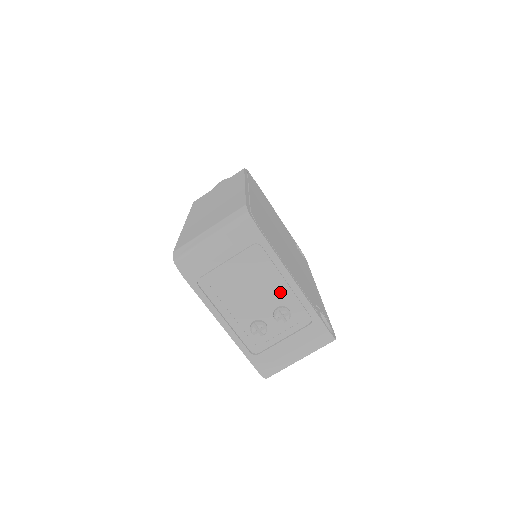
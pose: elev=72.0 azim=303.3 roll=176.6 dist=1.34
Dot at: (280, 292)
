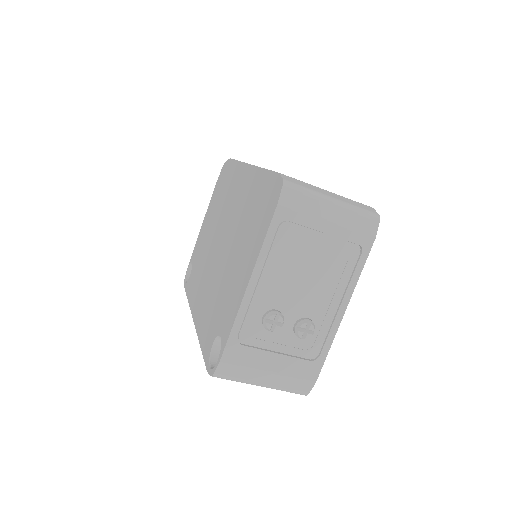
Dot at: (325, 307)
